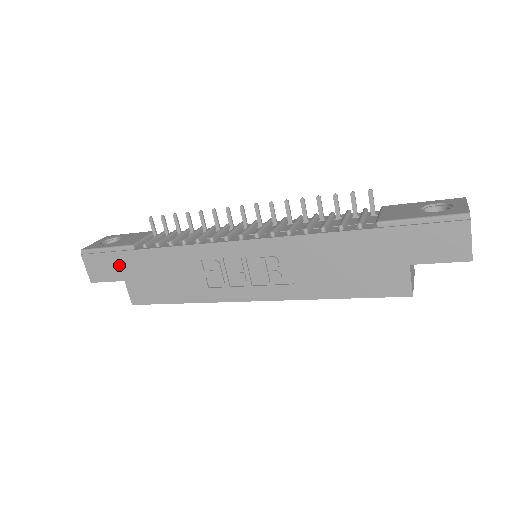
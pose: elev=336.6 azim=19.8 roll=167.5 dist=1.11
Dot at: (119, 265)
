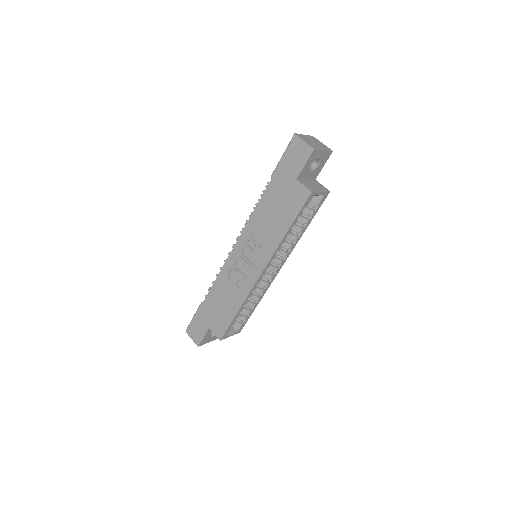
Dot at: (202, 320)
